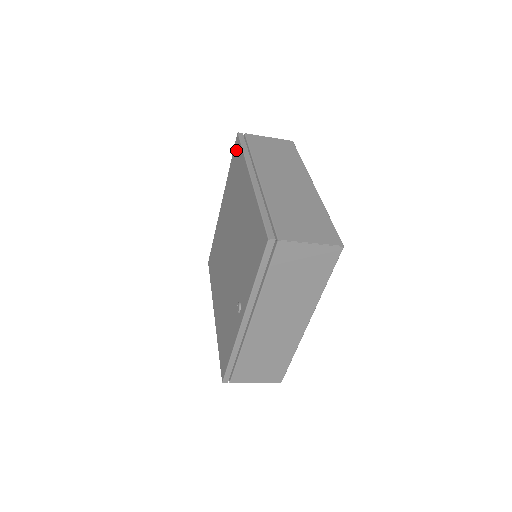
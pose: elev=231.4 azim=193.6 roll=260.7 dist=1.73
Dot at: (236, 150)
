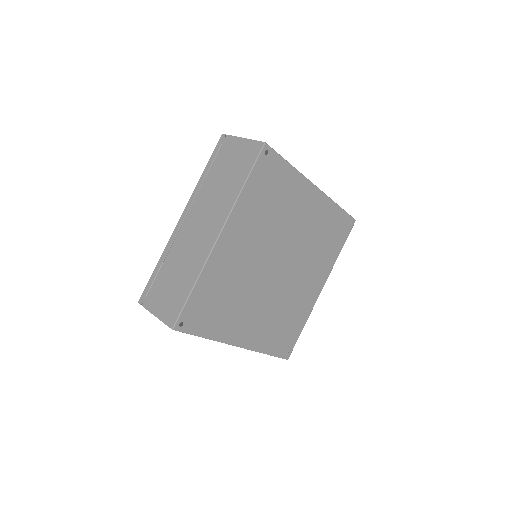
Dot at: occluded
